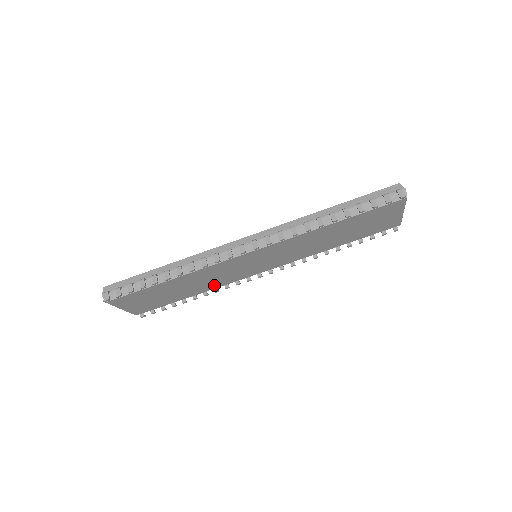
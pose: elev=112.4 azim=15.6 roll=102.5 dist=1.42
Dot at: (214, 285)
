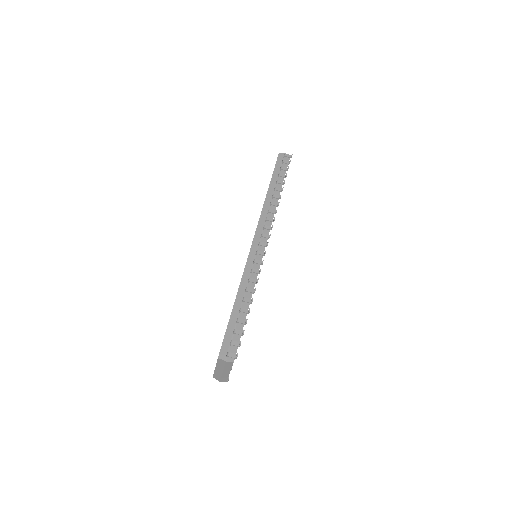
Dot at: occluded
